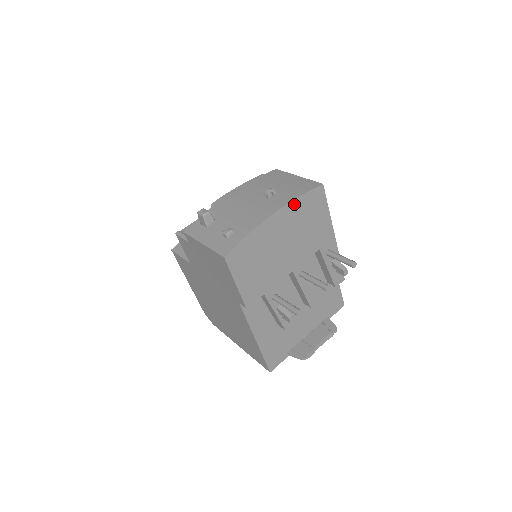
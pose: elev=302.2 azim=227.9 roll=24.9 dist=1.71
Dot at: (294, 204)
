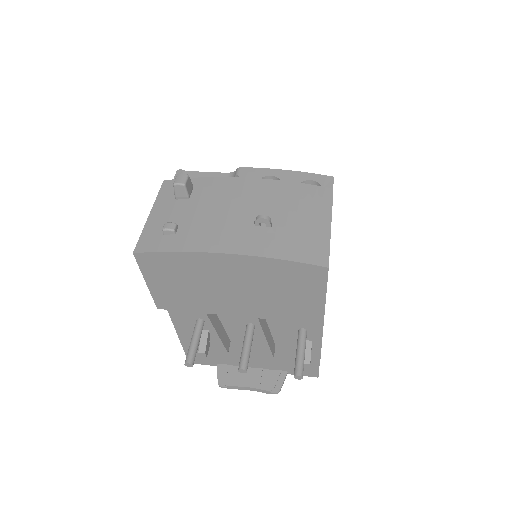
Dot at: (265, 261)
